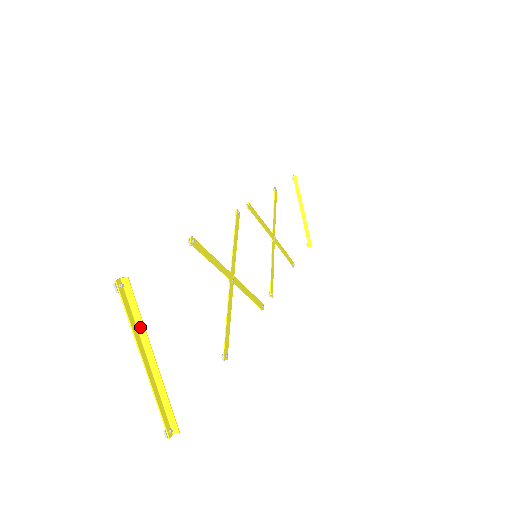
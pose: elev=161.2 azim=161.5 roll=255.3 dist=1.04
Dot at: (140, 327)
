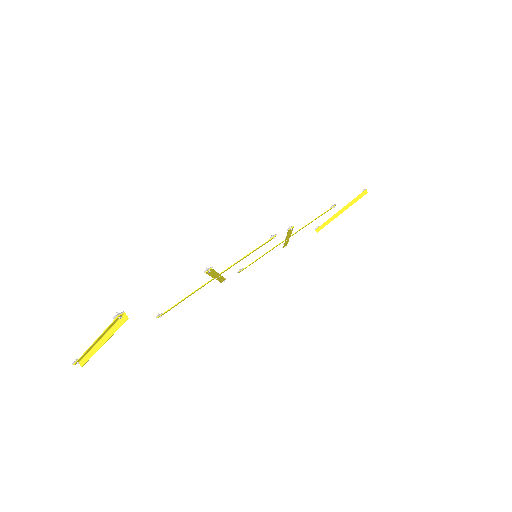
Dot at: (110, 332)
